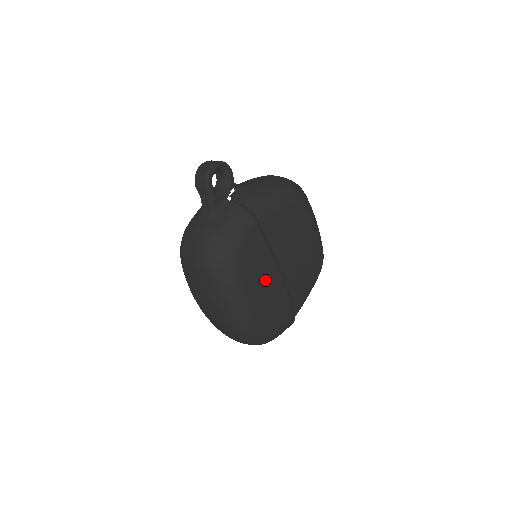
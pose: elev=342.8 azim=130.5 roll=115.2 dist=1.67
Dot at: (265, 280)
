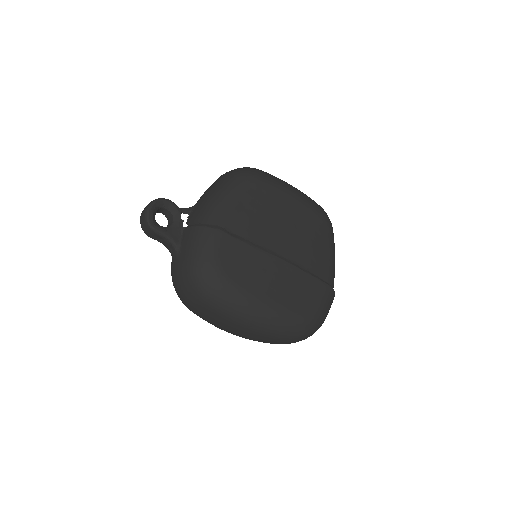
Dot at: (267, 274)
